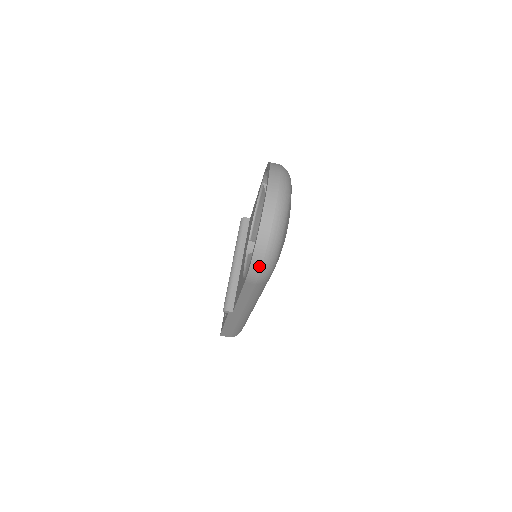
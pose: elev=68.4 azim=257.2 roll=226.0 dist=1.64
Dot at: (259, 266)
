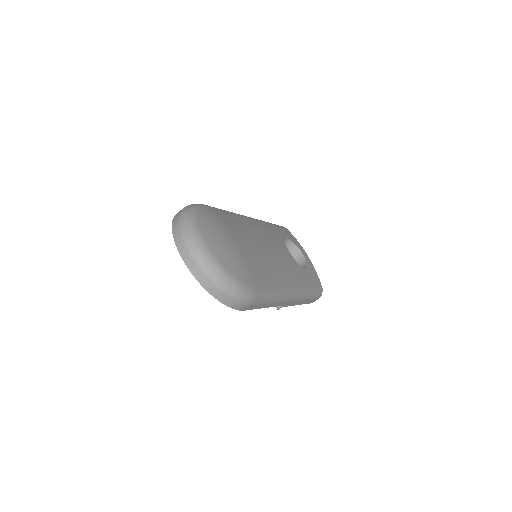
Dot at: (233, 302)
